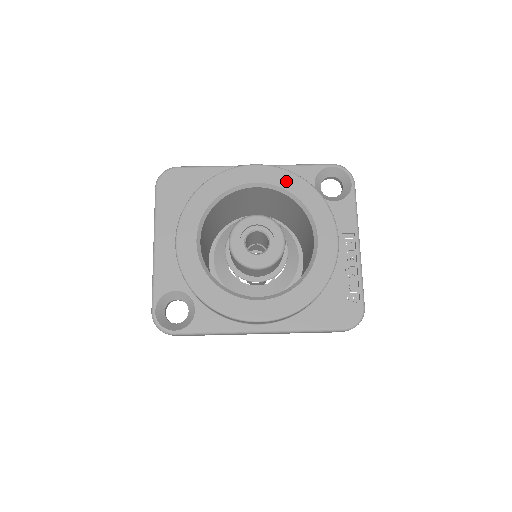
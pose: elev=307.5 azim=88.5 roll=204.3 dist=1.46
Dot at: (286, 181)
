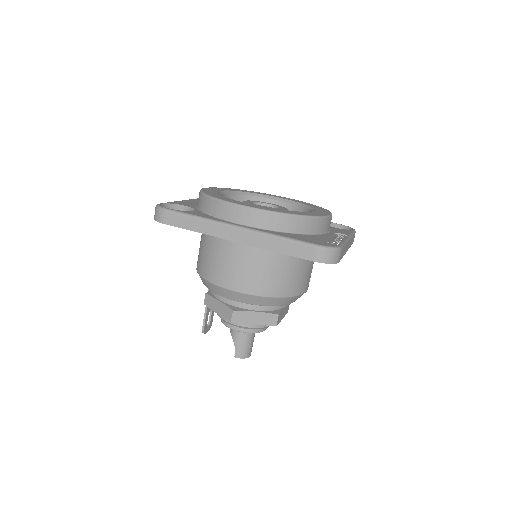
Dot at: (302, 202)
